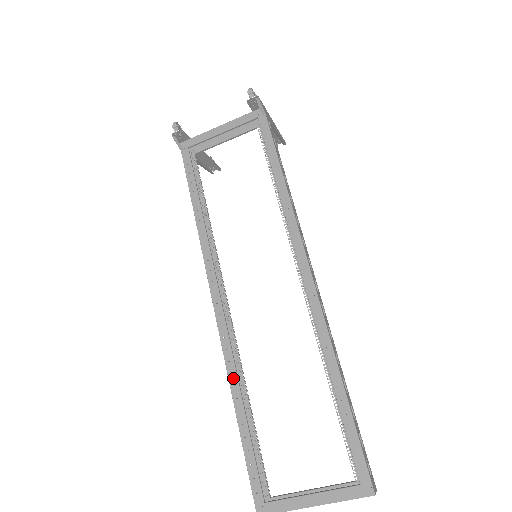
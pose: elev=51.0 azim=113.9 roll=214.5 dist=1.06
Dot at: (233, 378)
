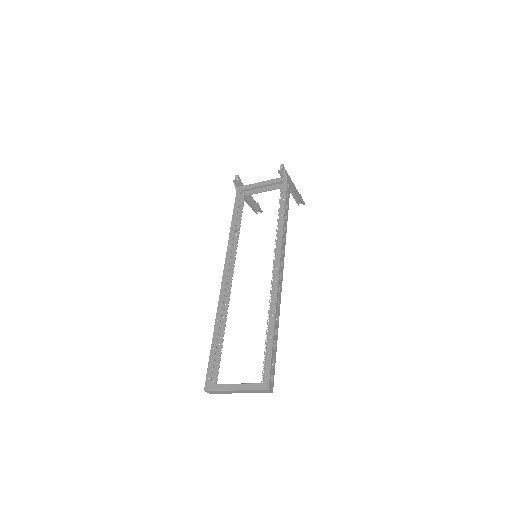
Dot at: (218, 316)
